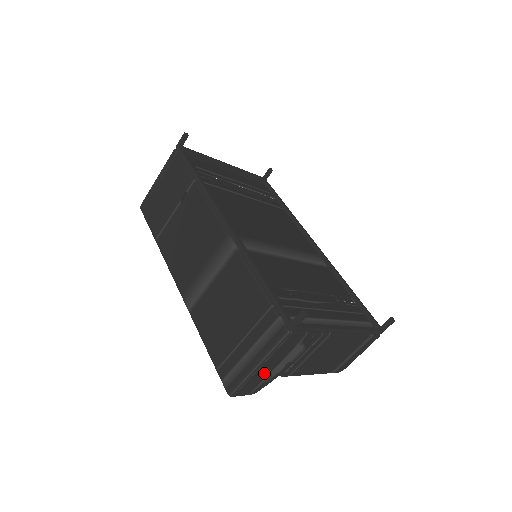
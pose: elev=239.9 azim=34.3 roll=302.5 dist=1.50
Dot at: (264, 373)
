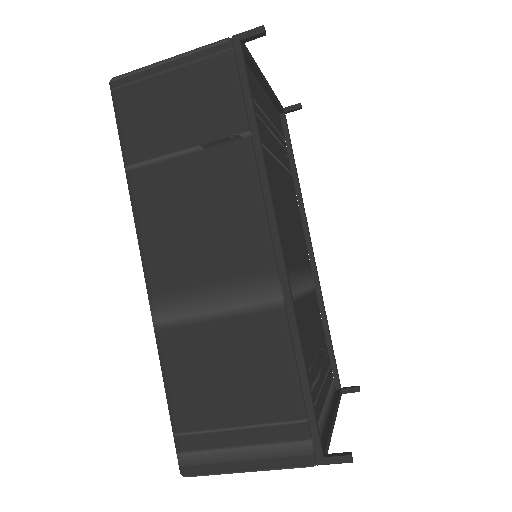
Dot at: occluded
